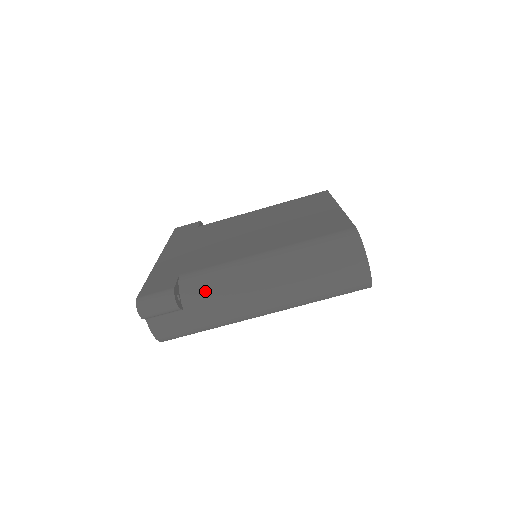
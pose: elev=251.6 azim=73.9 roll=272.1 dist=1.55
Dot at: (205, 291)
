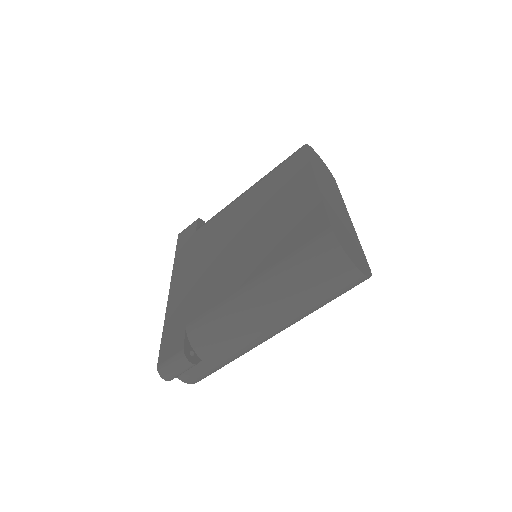
Dot at: (212, 339)
